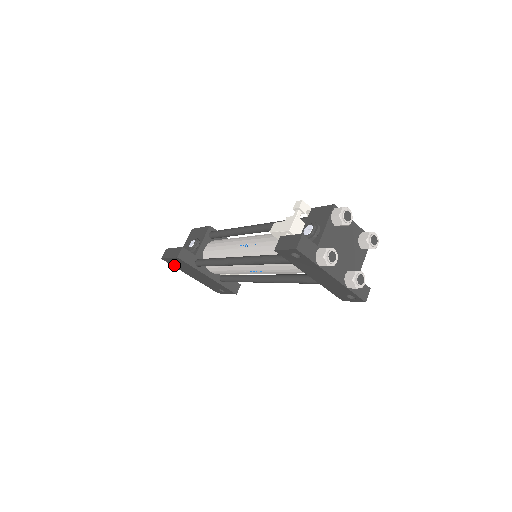
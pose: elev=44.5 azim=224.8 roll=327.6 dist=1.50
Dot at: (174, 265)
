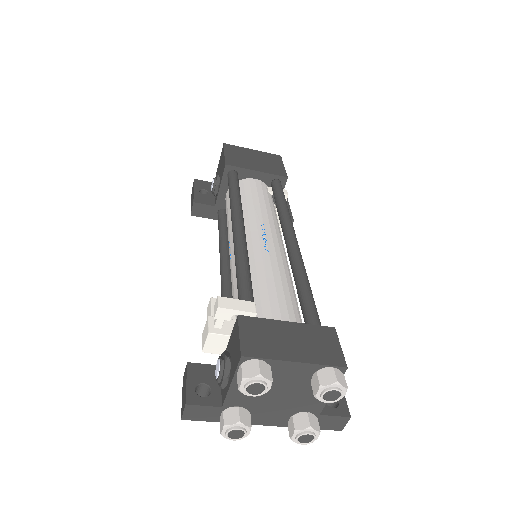
Dot at: occluded
